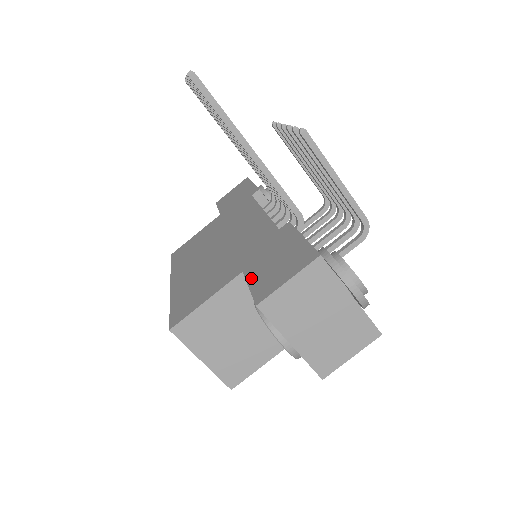
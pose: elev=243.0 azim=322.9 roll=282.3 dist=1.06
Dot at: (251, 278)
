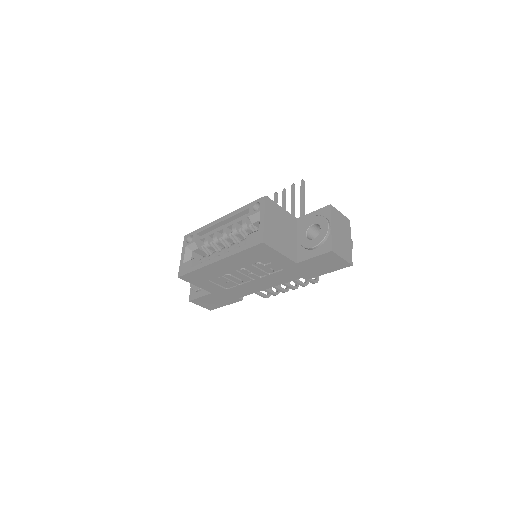
Dot at: (310, 215)
